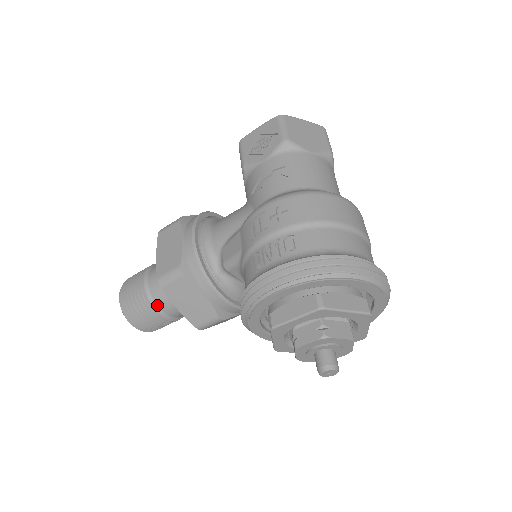
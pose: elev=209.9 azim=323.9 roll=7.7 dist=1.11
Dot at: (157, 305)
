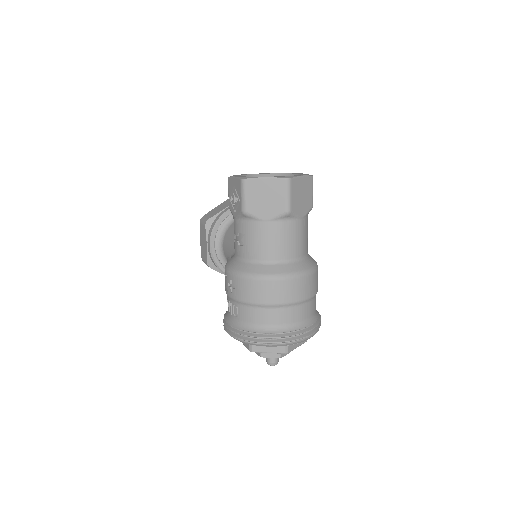
Dot at: occluded
